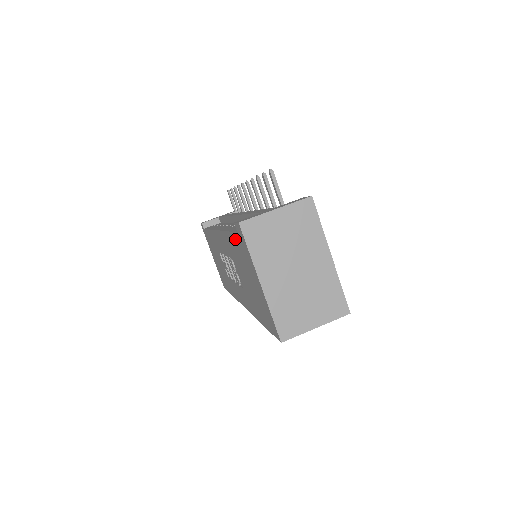
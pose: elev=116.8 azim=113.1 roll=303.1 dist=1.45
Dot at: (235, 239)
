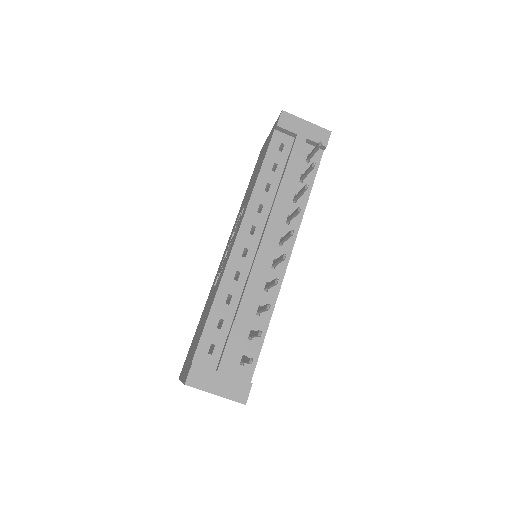
Dot at: (199, 340)
